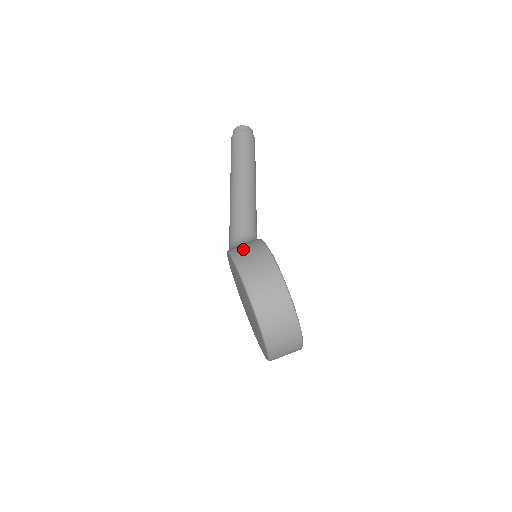
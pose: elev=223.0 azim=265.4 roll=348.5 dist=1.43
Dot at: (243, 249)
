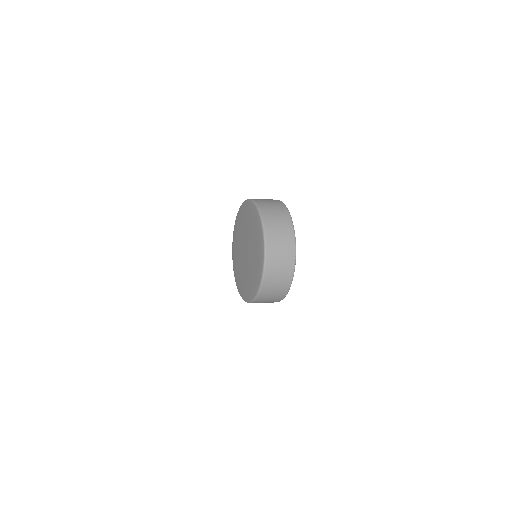
Dot at: occluded
